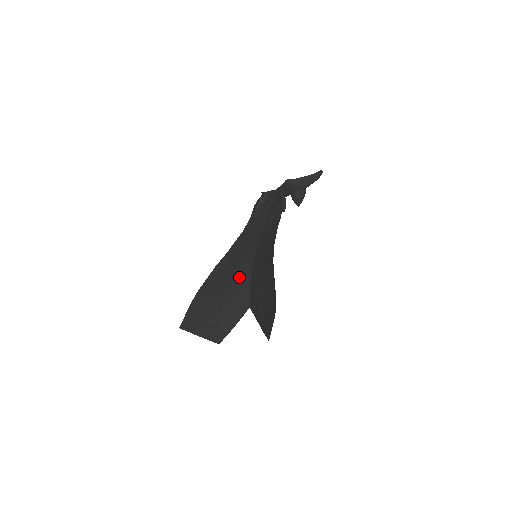
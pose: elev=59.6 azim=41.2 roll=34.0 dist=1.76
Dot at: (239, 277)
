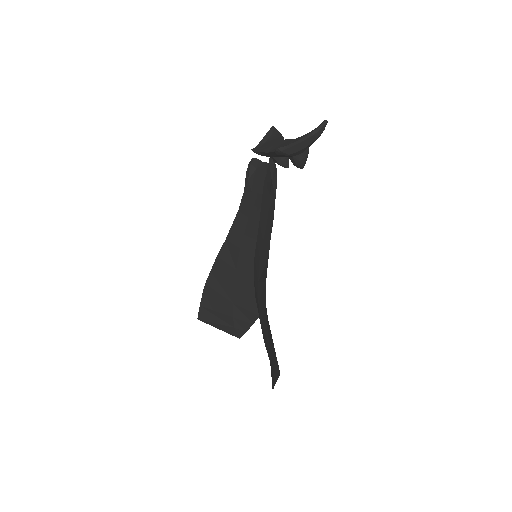
Dot at: (242, 280)
